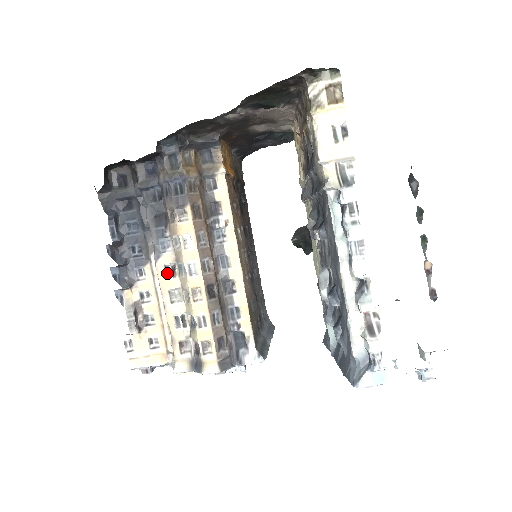
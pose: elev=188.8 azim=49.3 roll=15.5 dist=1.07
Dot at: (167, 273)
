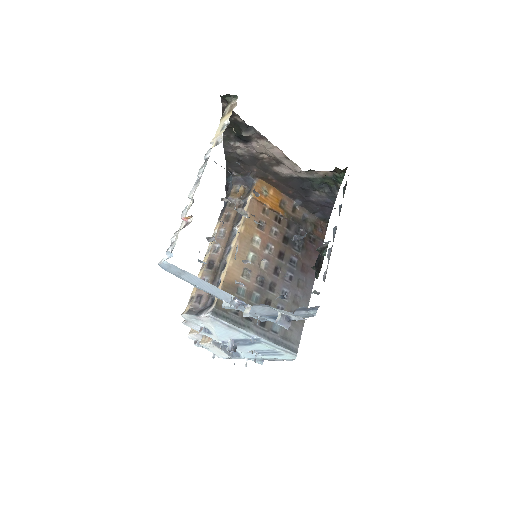
Dot at: occluded
